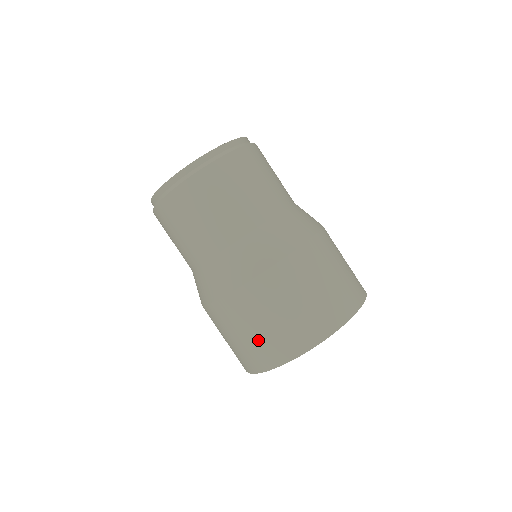
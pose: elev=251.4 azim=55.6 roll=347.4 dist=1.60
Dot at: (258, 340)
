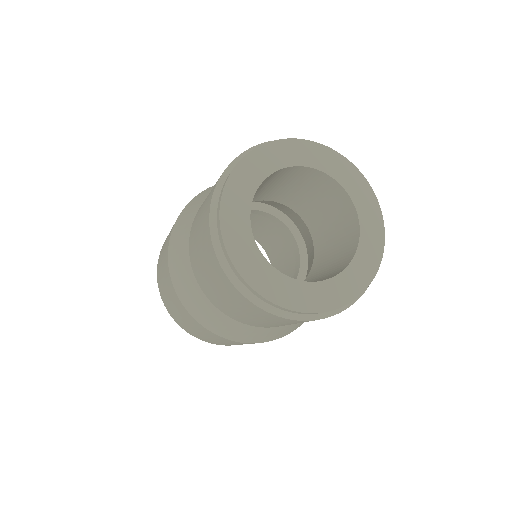
Dot at: (187, 326)
